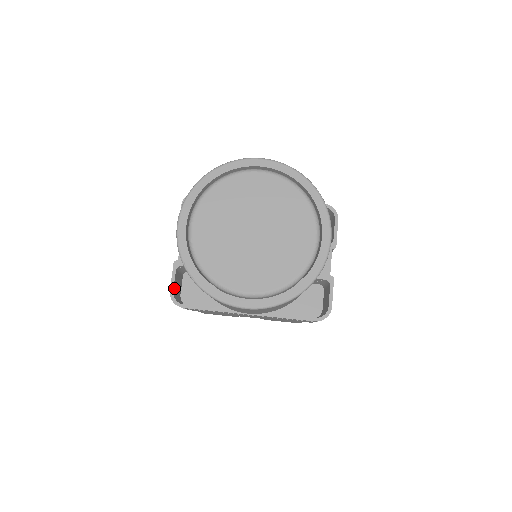
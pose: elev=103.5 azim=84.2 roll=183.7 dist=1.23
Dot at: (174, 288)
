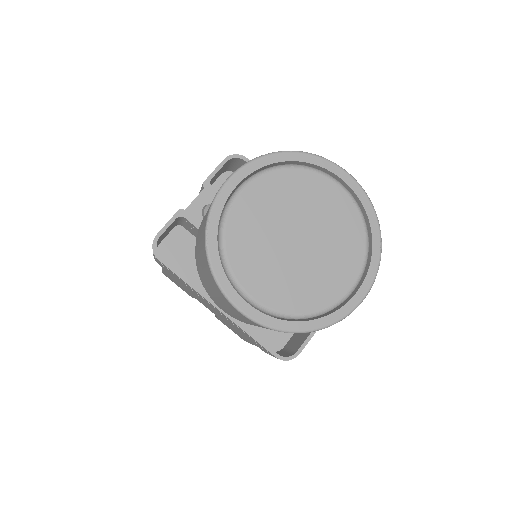
Dot at: (162, 234)
